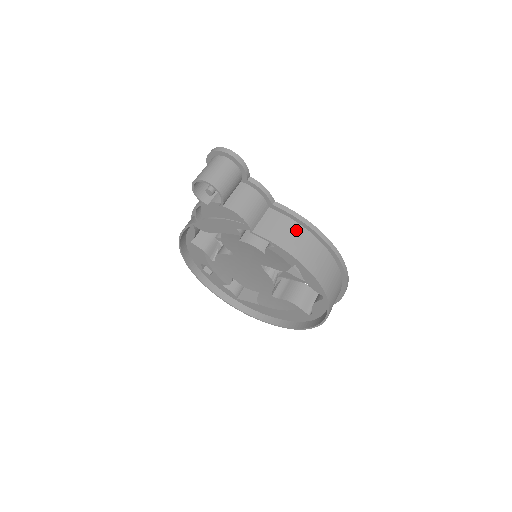
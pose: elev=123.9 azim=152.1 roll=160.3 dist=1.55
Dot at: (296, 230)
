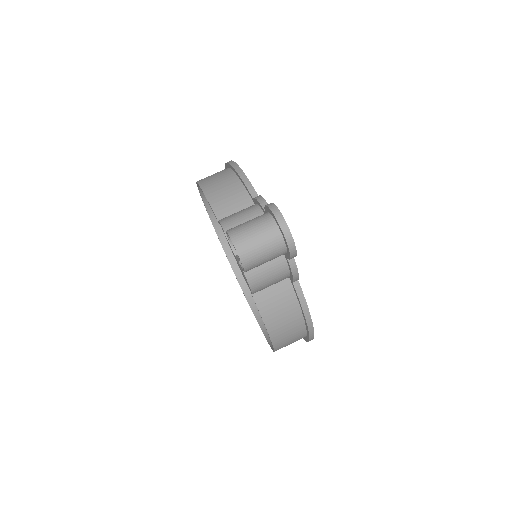
Dot at: (293, 313)
